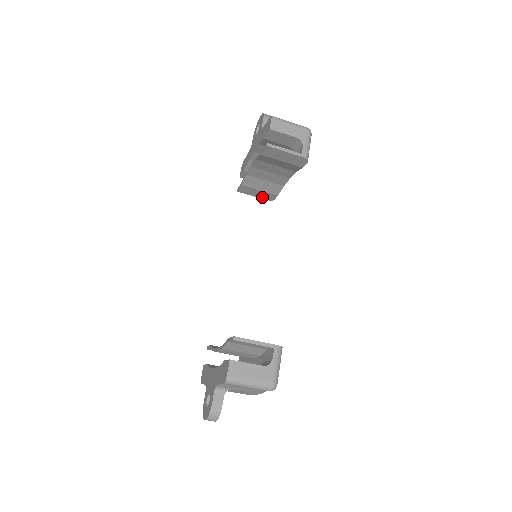
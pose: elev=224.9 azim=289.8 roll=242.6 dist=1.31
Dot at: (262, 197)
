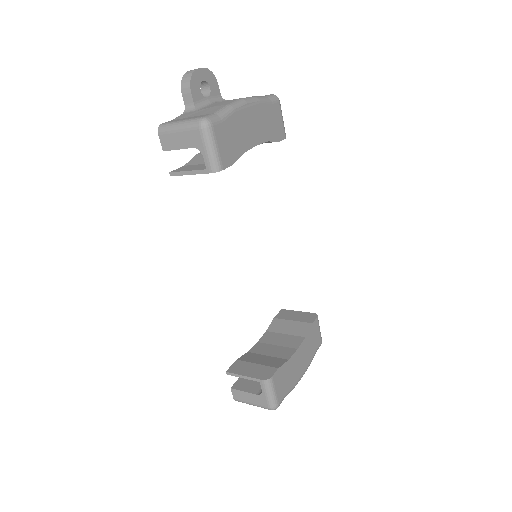
Dot at: occluded
